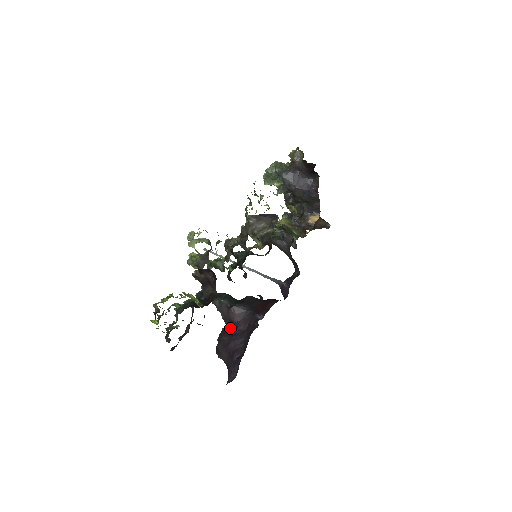
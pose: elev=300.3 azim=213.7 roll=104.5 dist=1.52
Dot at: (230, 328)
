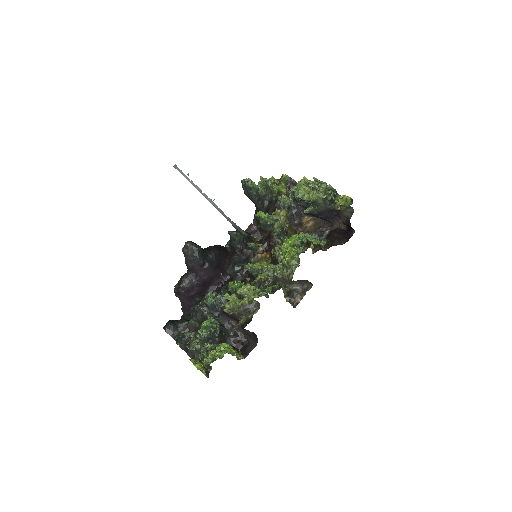
Dot at: (196, 281)
